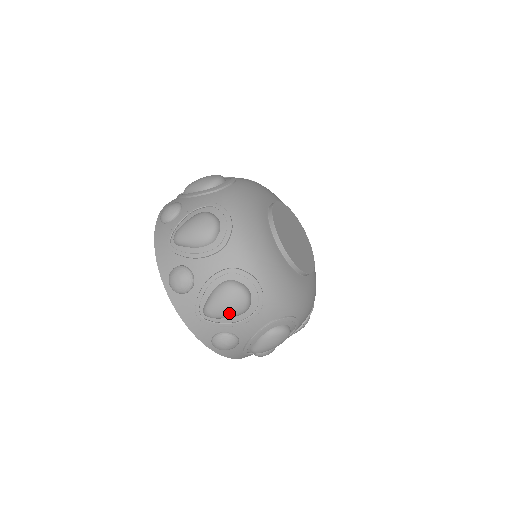
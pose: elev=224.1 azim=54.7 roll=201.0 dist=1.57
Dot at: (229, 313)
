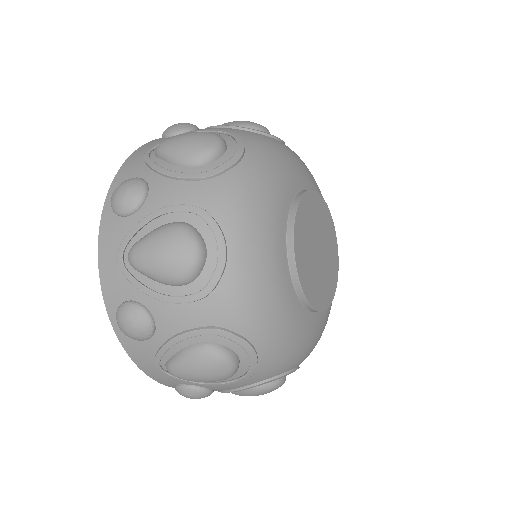
Dot at: occluded
